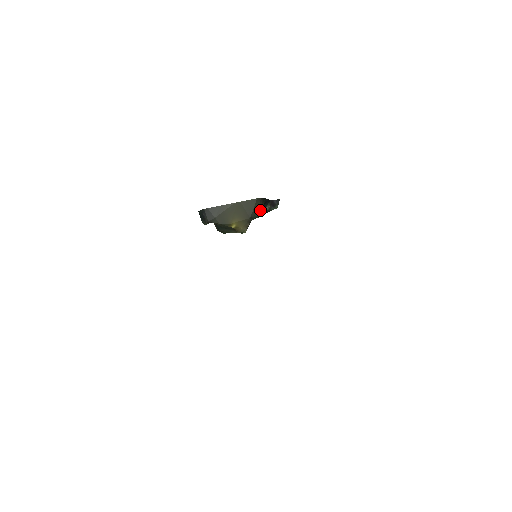
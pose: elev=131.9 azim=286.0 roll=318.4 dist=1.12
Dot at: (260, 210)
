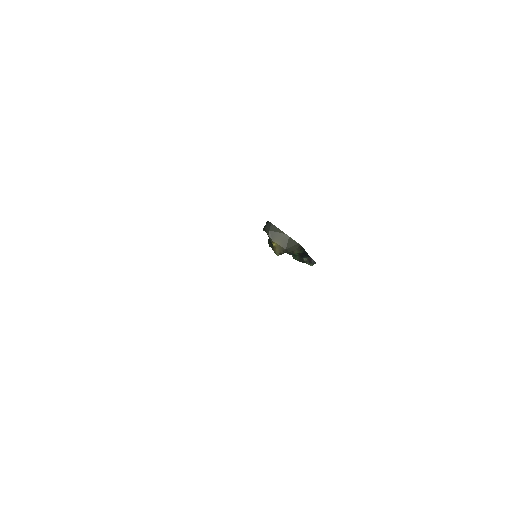
Dot at: (295, 252)
